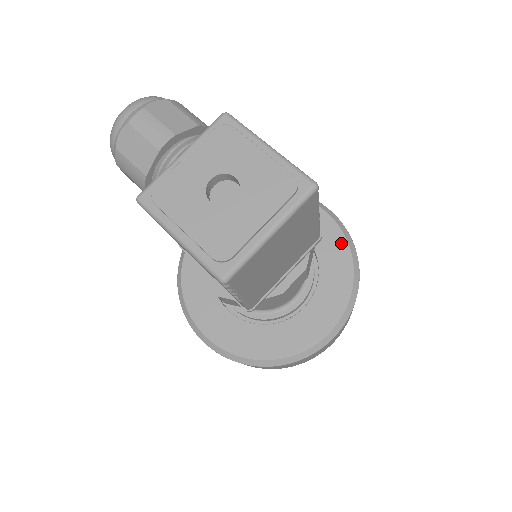
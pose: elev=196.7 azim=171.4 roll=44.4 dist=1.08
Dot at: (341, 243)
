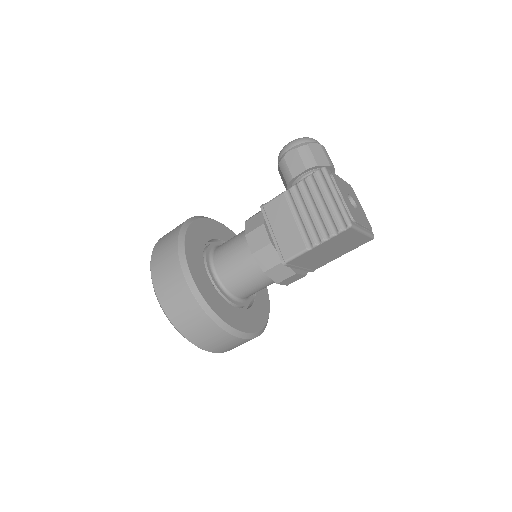
Dot at: (267, 300)
